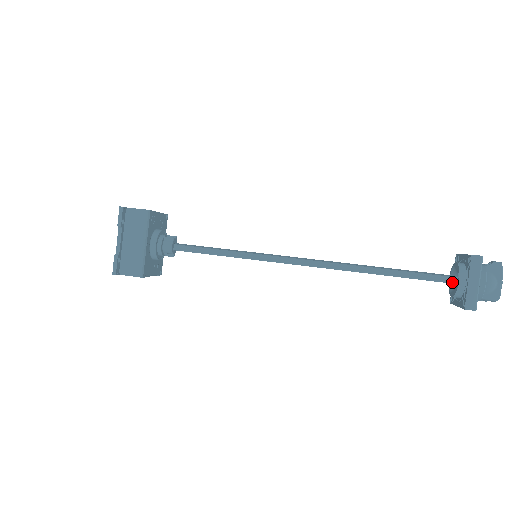
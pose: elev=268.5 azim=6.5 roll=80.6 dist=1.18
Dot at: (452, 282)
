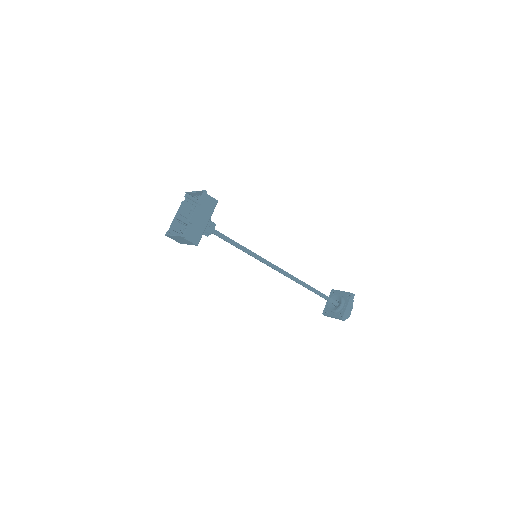
Dot at: (335, 304)
